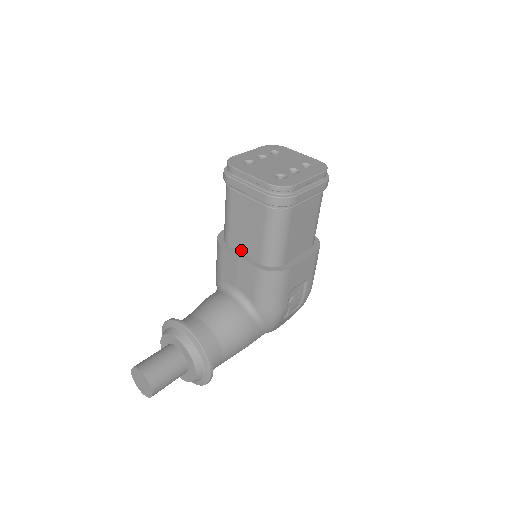
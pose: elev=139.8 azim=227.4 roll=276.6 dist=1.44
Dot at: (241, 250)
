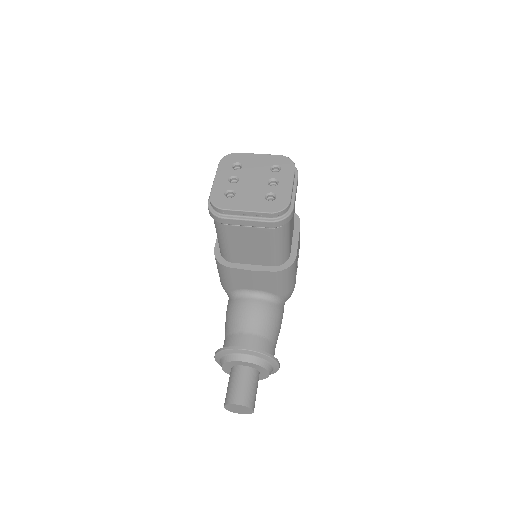
Dot at: (249, 263)
